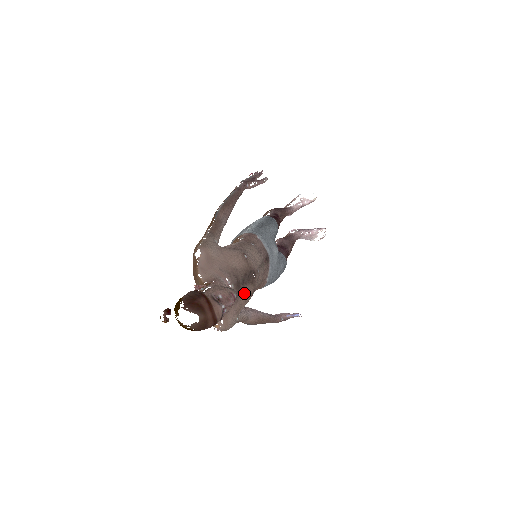
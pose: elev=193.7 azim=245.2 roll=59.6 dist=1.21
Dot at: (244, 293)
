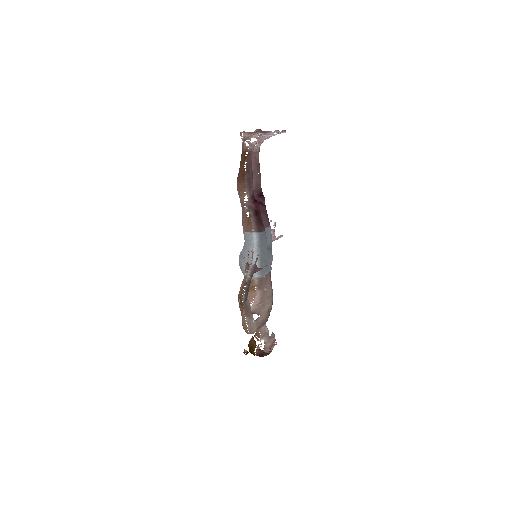
Dot at: occluded
